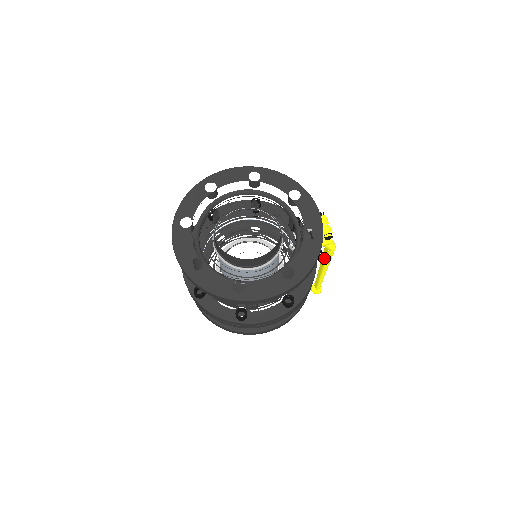
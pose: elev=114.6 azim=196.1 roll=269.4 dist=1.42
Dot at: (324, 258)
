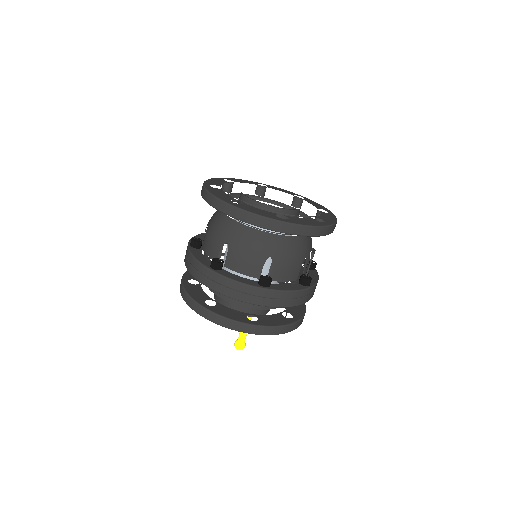
Dot at: occluded
